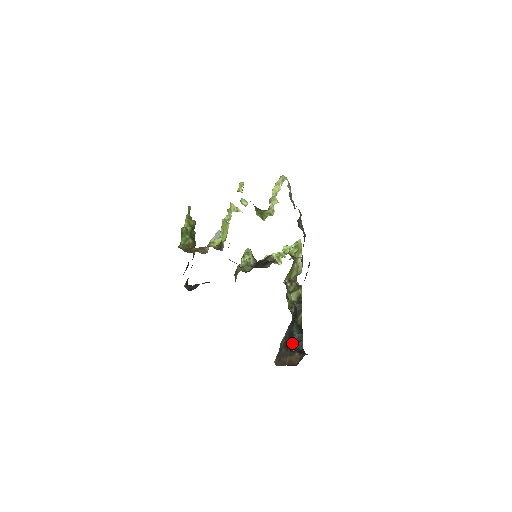
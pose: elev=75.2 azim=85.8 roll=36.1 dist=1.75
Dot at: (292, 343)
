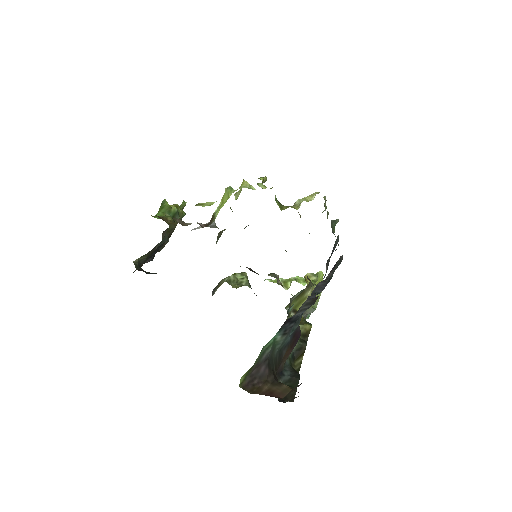
Dot at: occluded
